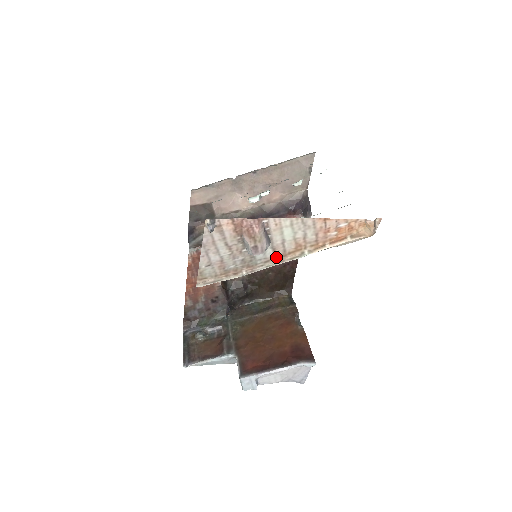
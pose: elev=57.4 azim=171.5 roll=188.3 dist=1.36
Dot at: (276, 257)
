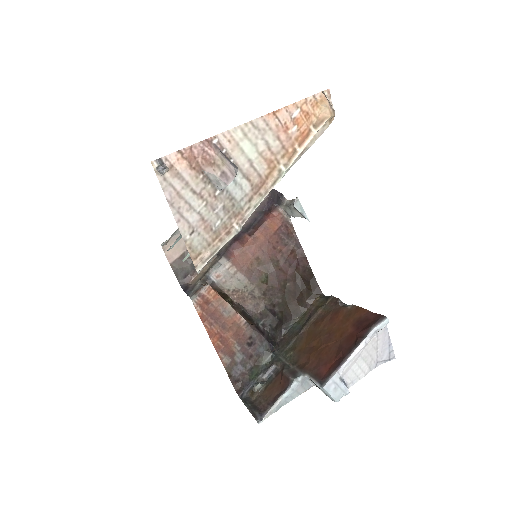
Dot at: (256, 189)
